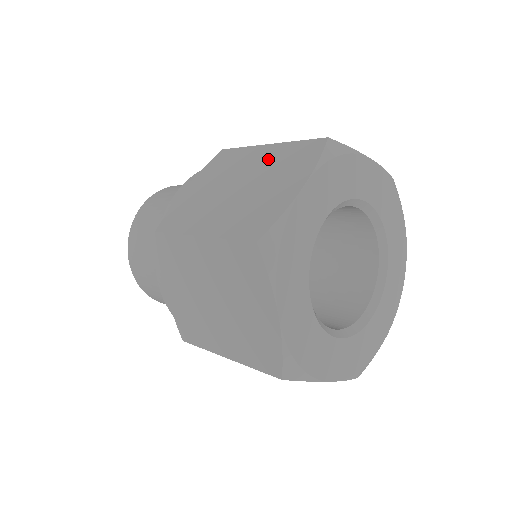
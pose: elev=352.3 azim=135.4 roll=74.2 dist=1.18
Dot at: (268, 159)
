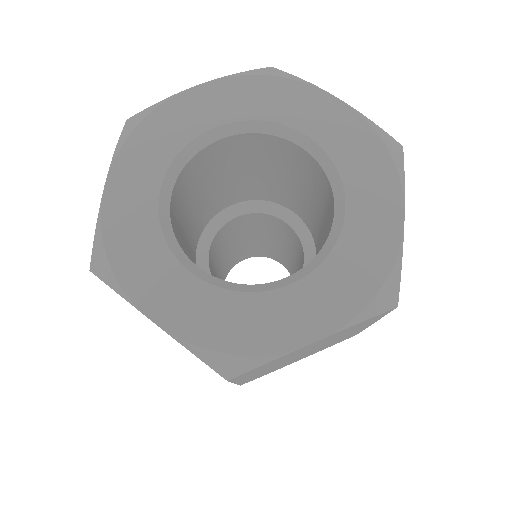
Dot at: occluded
